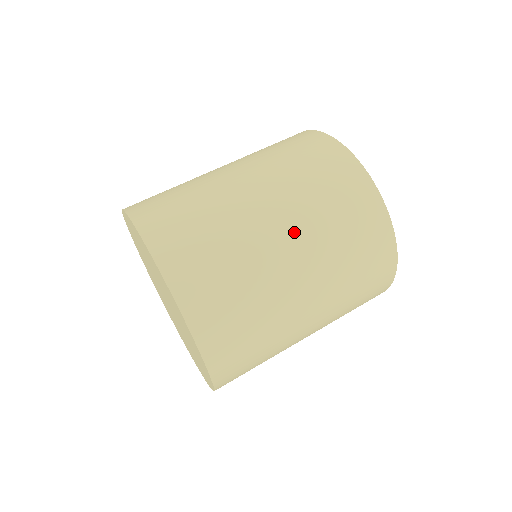
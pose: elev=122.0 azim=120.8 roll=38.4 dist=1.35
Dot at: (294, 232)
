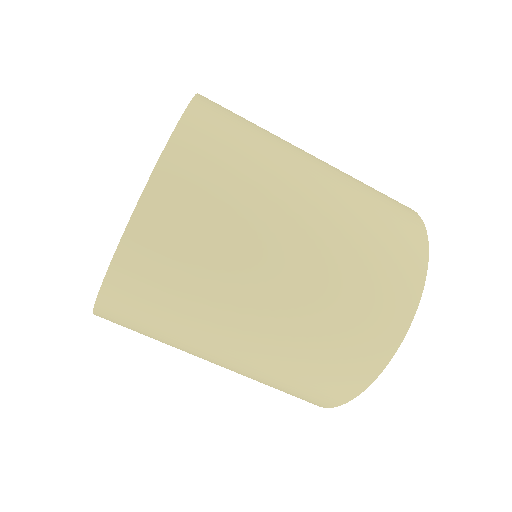
Dot at: (307, 257)
